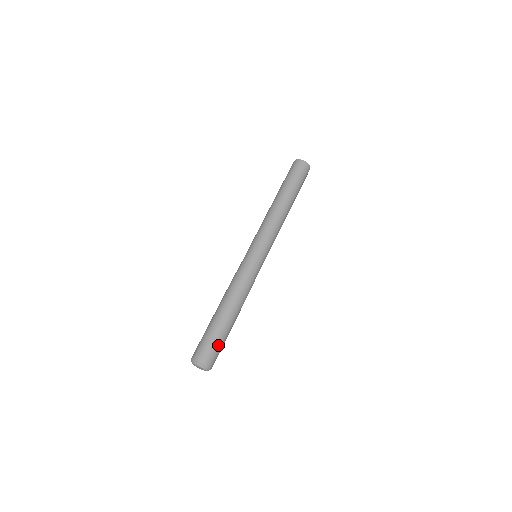
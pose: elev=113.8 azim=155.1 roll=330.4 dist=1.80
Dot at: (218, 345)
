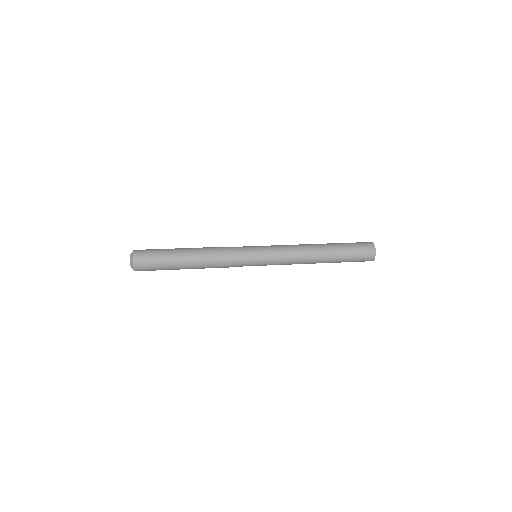
Dot at: (156, 256)
